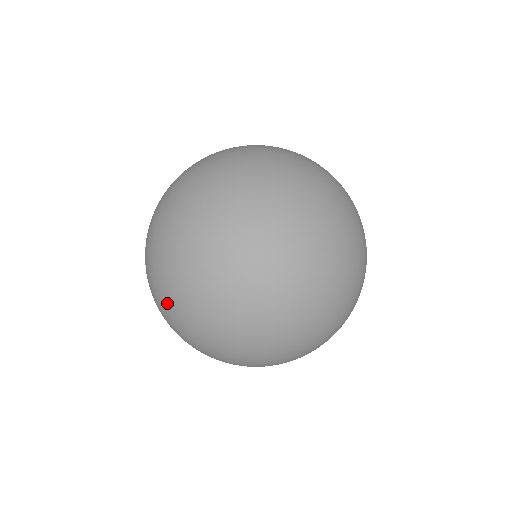
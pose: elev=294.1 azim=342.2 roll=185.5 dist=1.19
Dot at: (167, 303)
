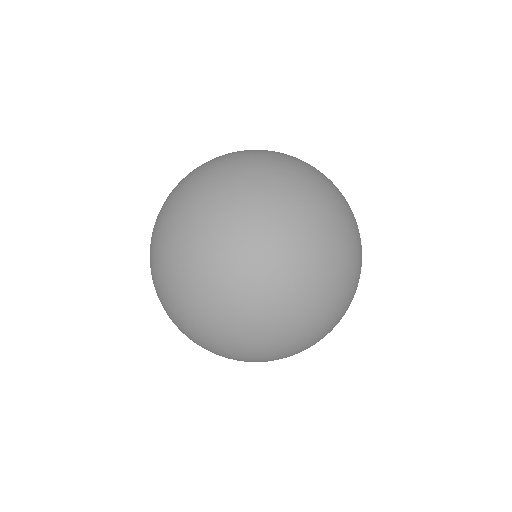
Dot at: (201, 217)
